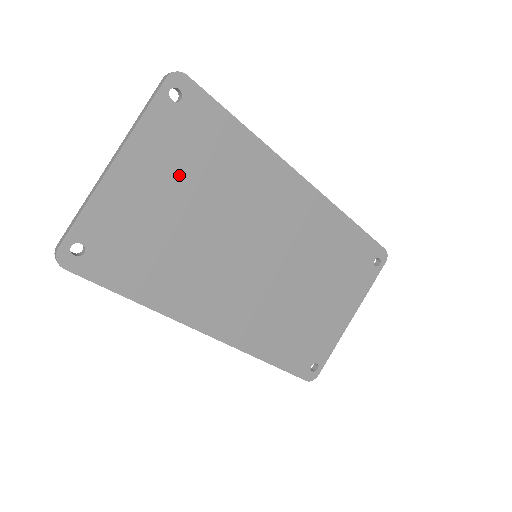
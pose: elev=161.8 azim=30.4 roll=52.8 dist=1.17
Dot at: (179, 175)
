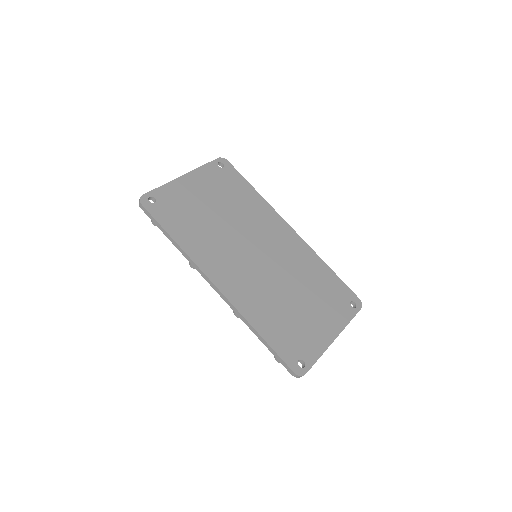
Dot at: (215, 194)
